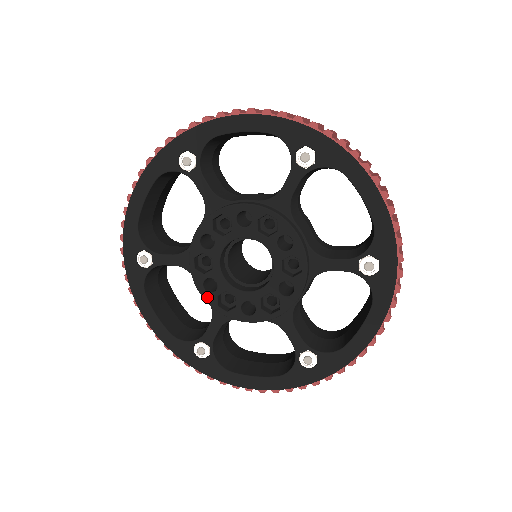
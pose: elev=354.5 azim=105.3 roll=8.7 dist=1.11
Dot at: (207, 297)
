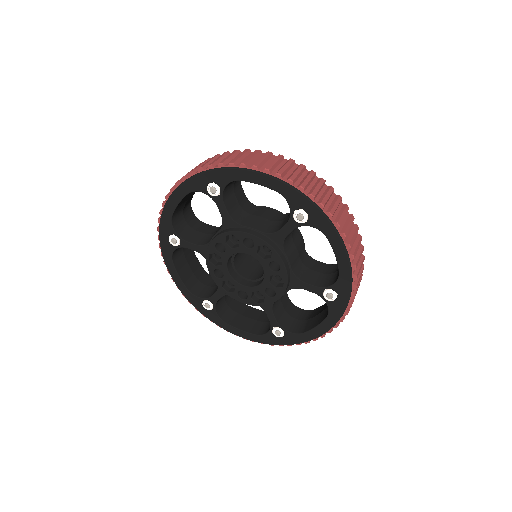
Dot at: (215, 280)
